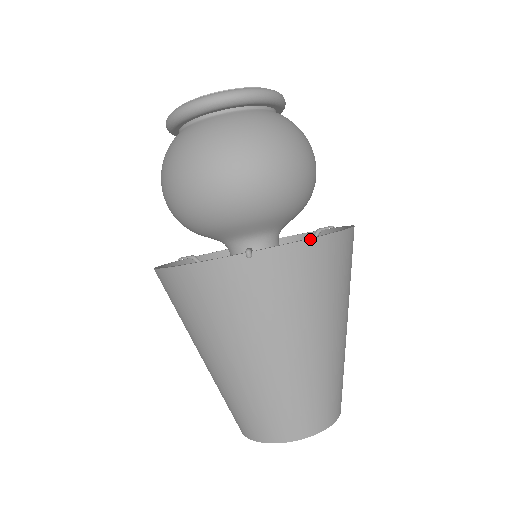
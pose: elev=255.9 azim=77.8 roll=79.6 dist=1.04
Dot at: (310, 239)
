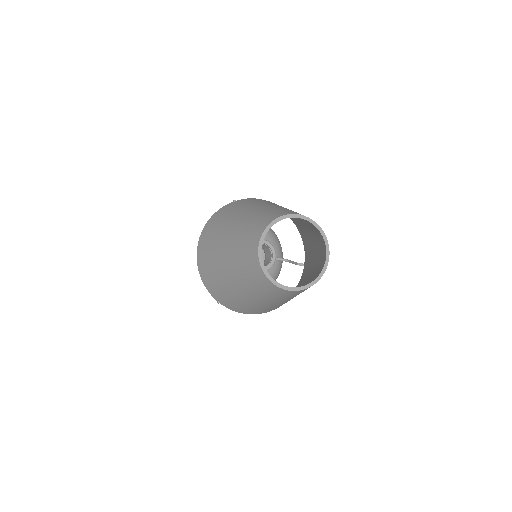
Dot at: occluded
